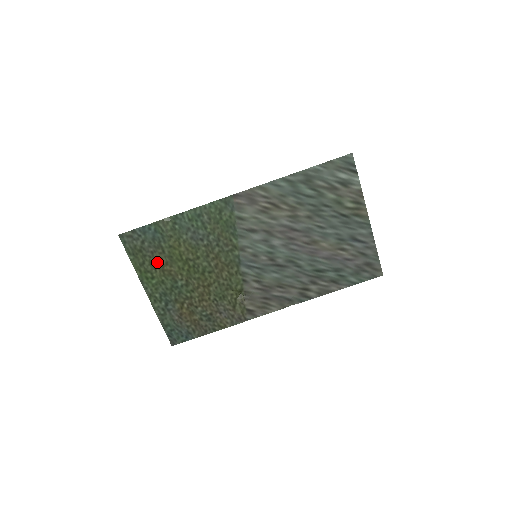
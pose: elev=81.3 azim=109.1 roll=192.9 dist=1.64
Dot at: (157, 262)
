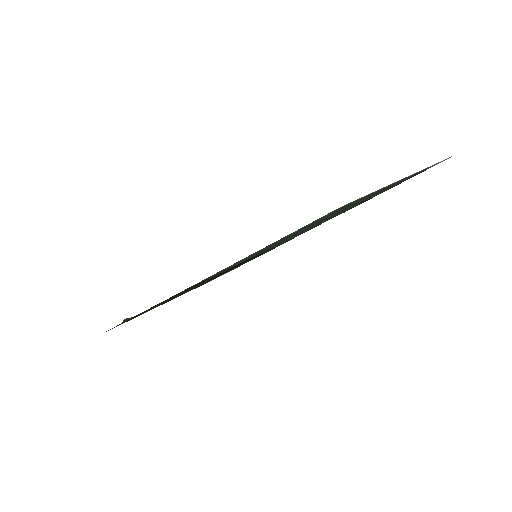
Dot at: occluded
